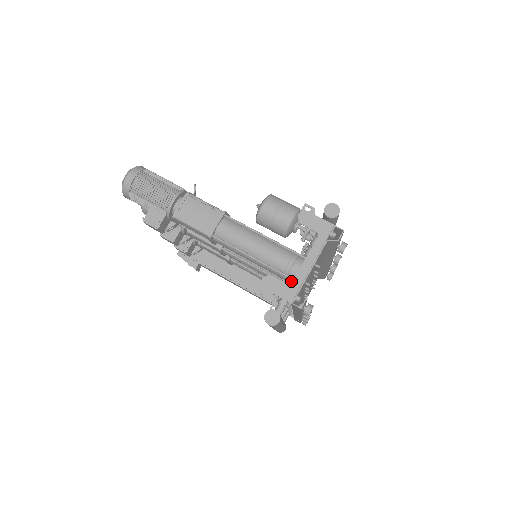
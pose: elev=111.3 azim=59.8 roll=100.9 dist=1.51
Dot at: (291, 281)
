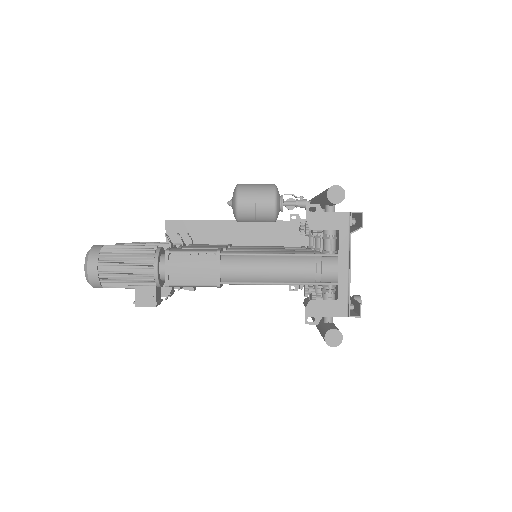
Dot at: (326, 285)
